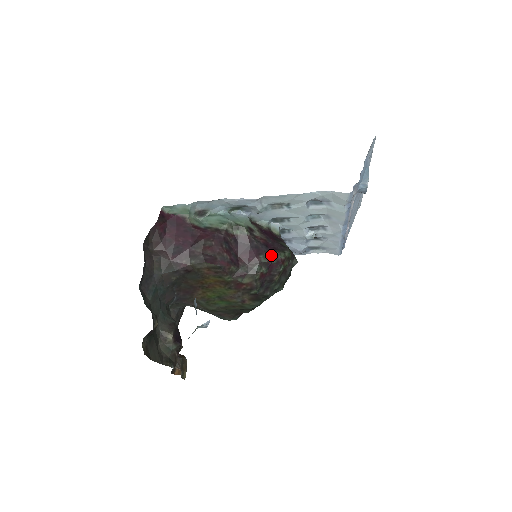
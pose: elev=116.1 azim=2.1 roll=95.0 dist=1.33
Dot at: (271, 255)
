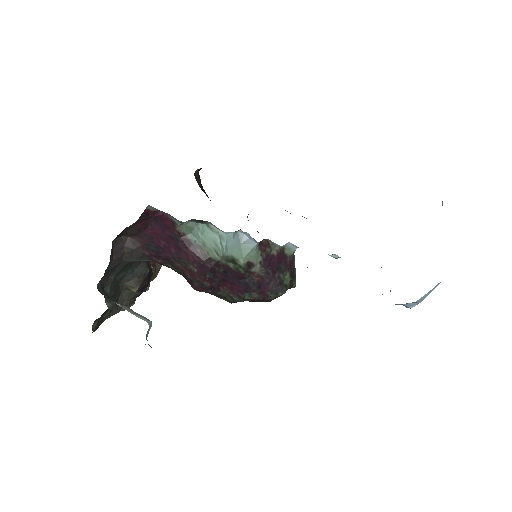
Dot at: (259, 295)
